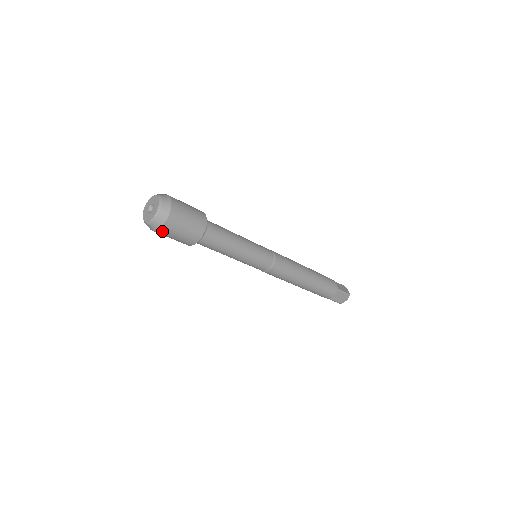
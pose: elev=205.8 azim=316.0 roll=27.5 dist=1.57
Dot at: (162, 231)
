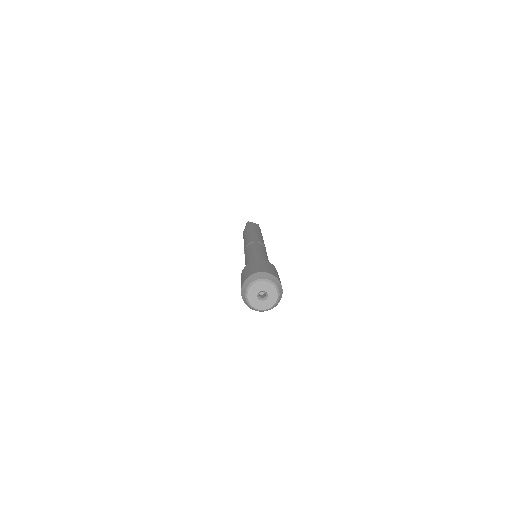
Dot at: occluded
